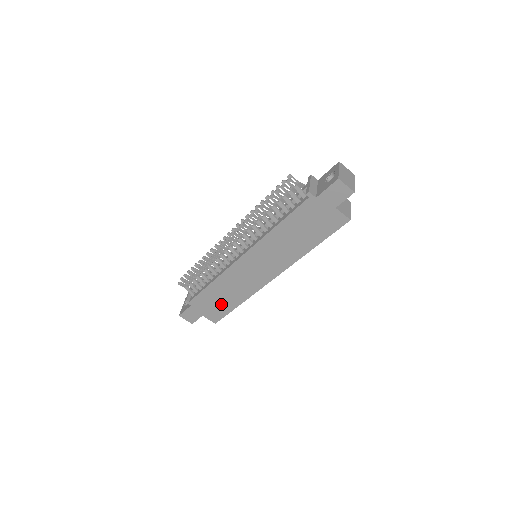
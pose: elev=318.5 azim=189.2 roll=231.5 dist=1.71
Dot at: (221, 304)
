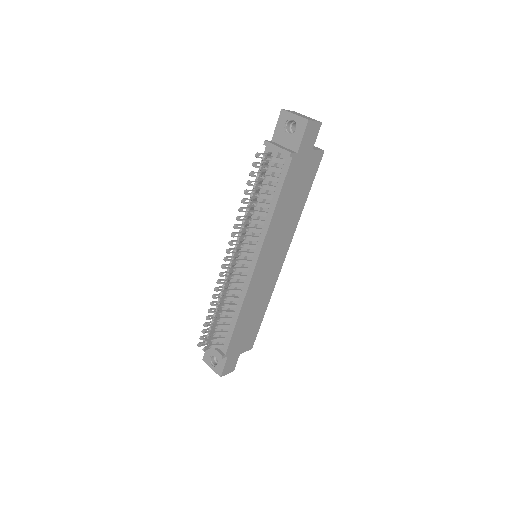
Dot at: (251, 327)
